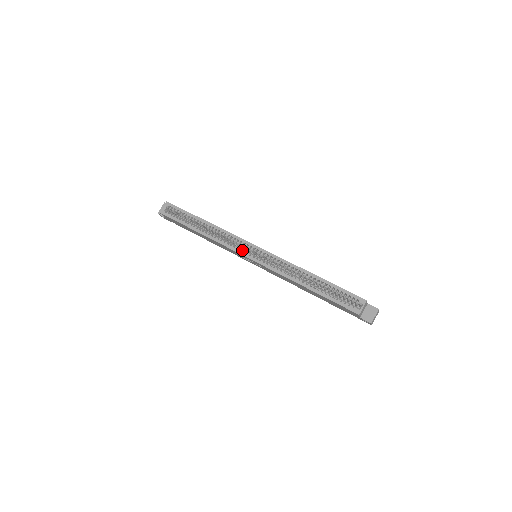
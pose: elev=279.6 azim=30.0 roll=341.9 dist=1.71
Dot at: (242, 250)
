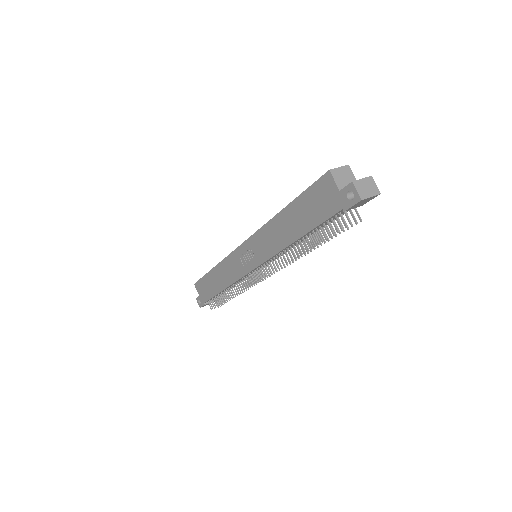
Dot at: occluded
